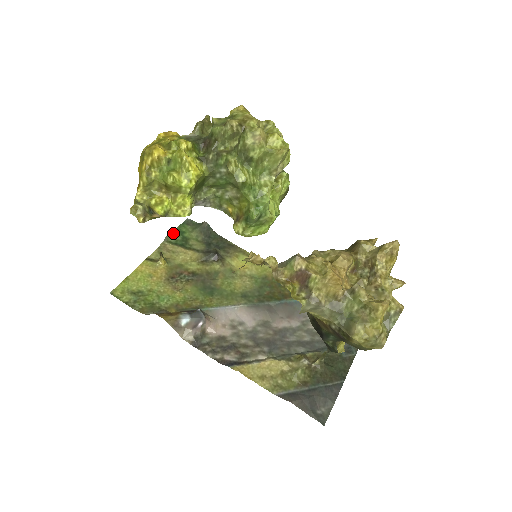
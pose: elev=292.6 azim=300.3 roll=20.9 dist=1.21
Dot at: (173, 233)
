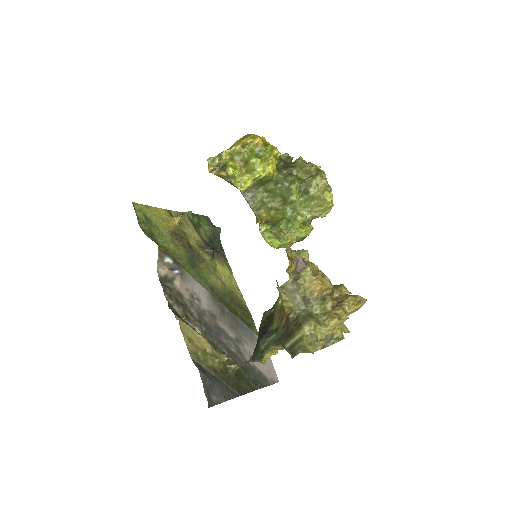
Dot at: (195, 214)
